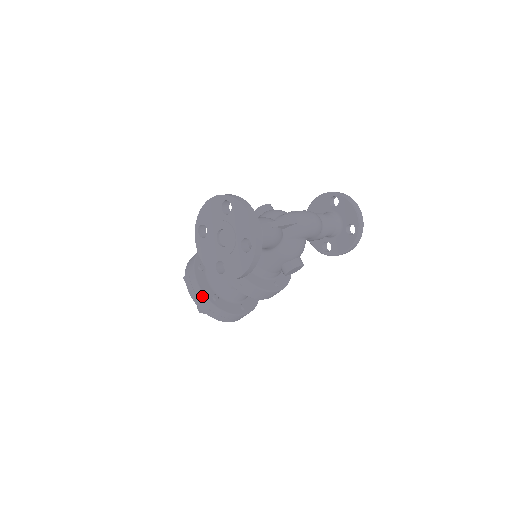
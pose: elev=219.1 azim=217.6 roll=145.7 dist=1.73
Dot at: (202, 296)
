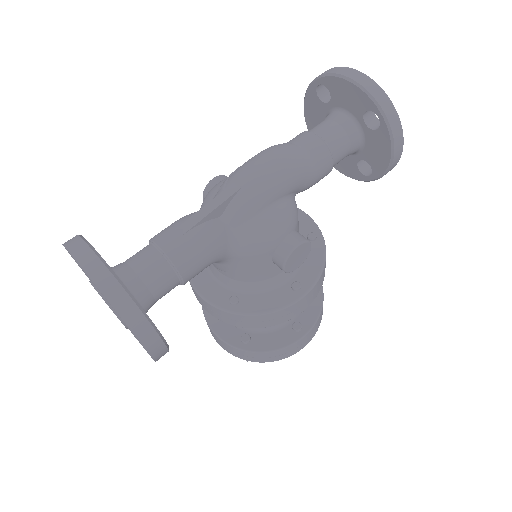
Dot at: (227, 346)
